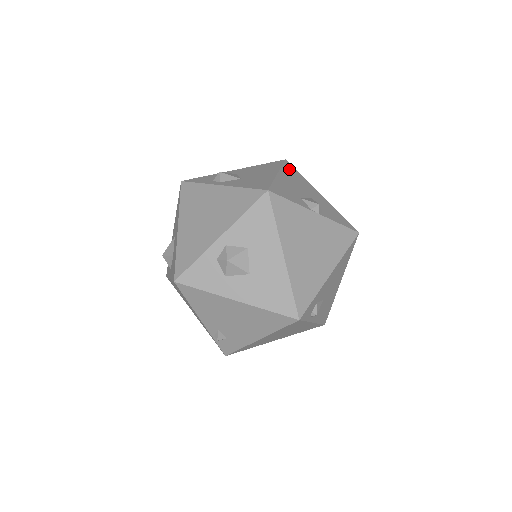
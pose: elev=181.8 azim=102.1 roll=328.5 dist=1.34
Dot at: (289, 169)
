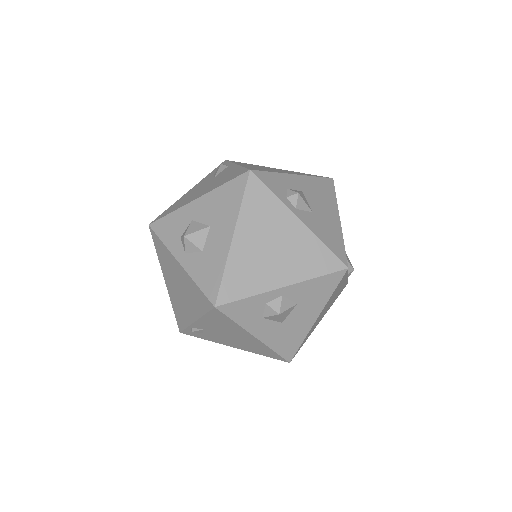
Dot at: occluded
